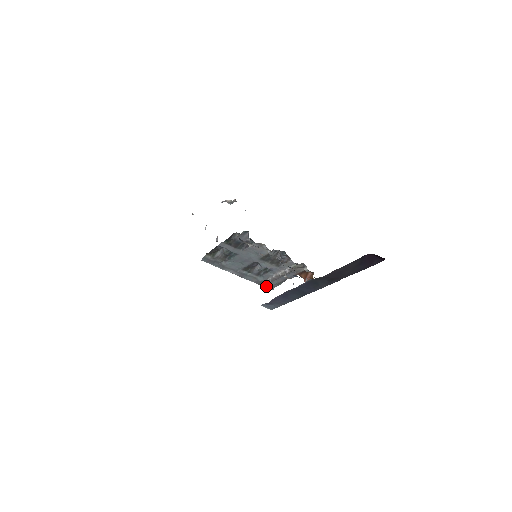
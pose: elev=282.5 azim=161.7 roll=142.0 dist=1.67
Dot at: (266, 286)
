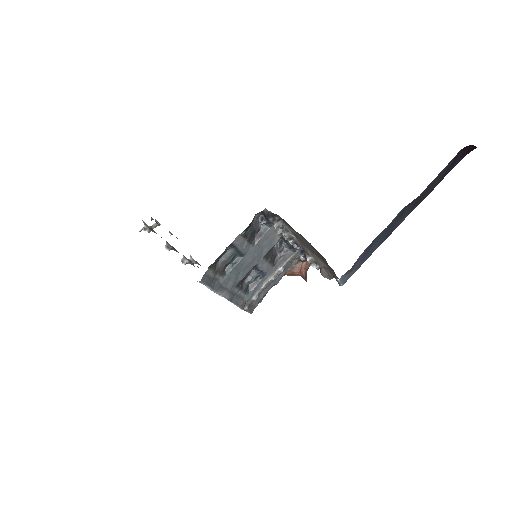
Dot at: (248, 309)
